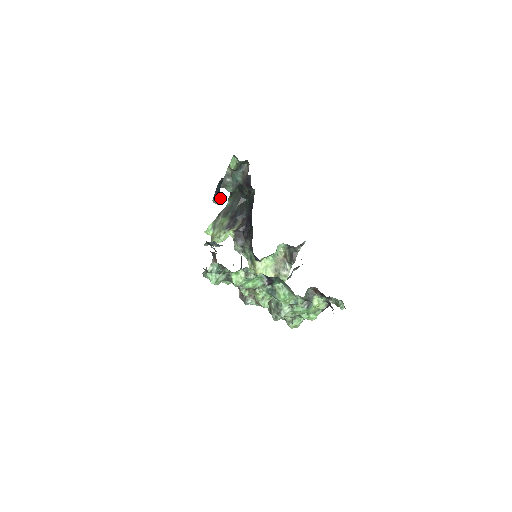
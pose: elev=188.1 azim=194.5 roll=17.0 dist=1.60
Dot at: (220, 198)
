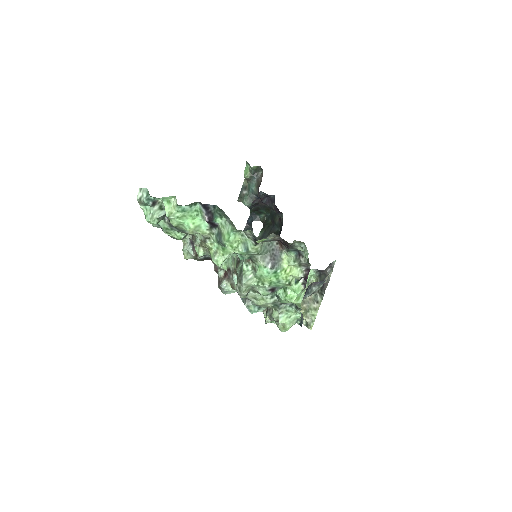
Dot at: (251, 230)
